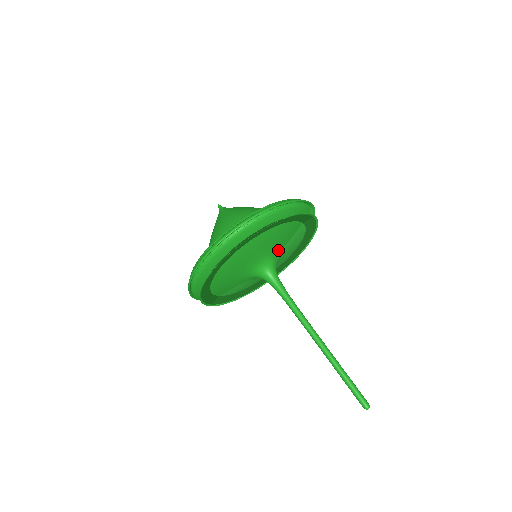
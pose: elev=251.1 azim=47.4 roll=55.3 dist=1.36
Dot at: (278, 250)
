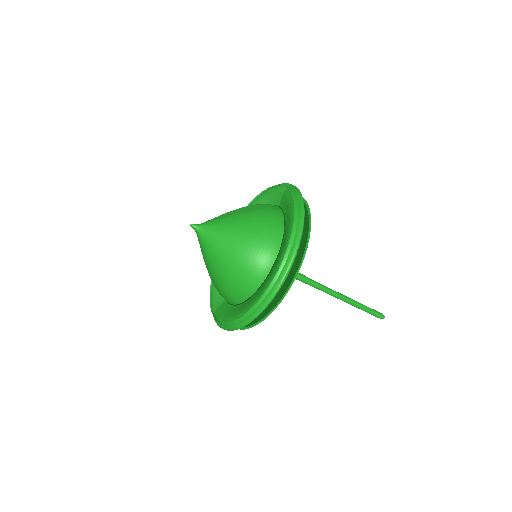
Dot at: occluded
